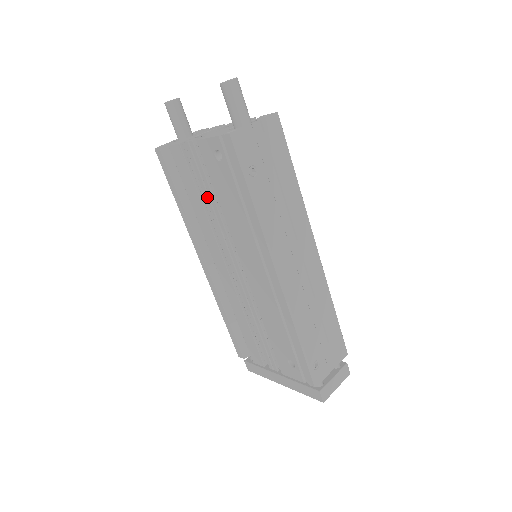
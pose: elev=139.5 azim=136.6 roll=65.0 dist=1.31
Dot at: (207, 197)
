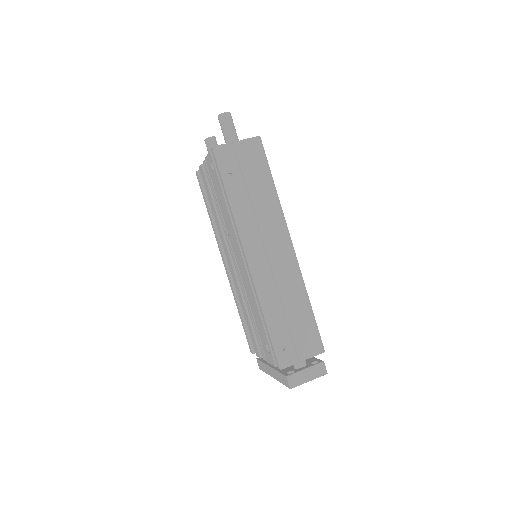
Dot at: (216, 203)
